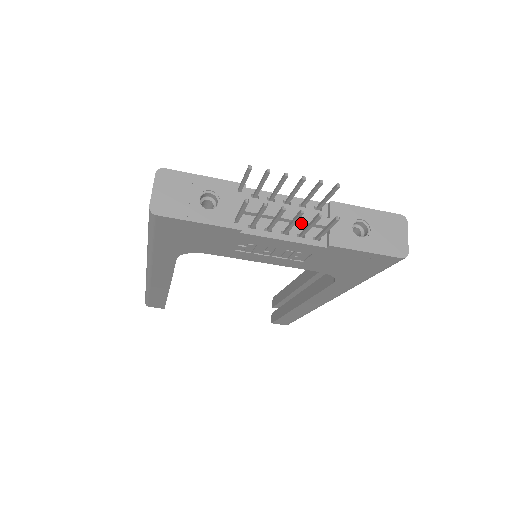
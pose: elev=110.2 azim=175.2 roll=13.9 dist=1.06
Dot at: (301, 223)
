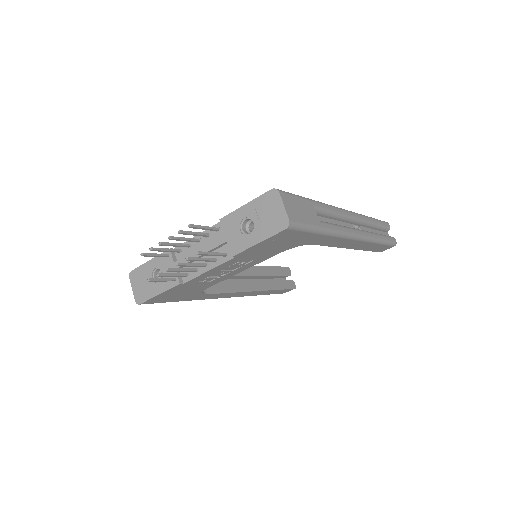
Dot at: (211, 251)
